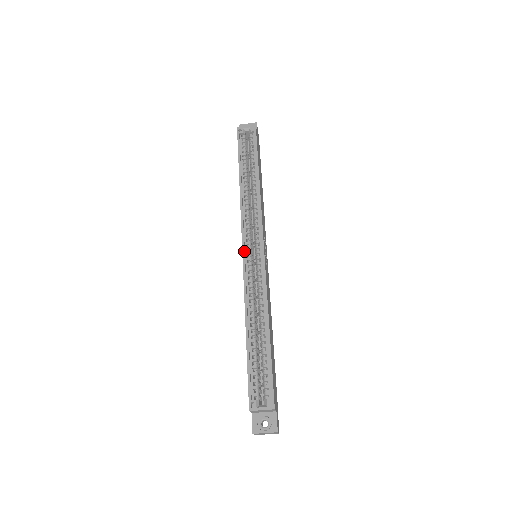
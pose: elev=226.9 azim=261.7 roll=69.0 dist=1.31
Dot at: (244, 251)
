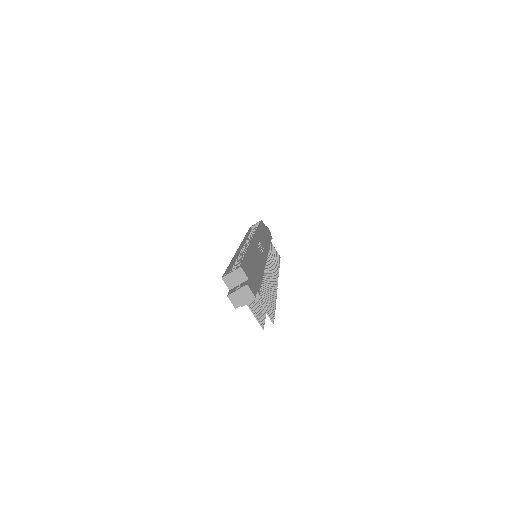
Dot at: (240, 245)
